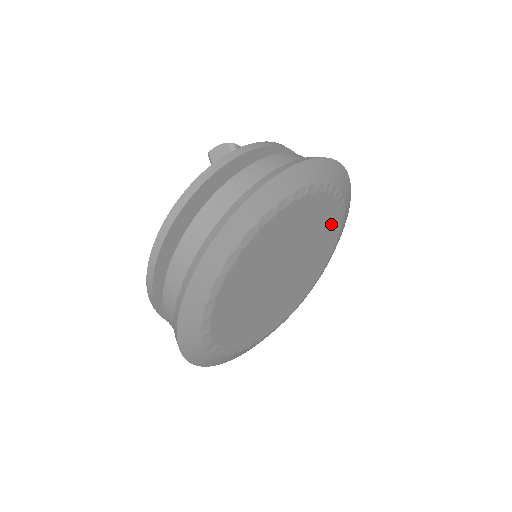
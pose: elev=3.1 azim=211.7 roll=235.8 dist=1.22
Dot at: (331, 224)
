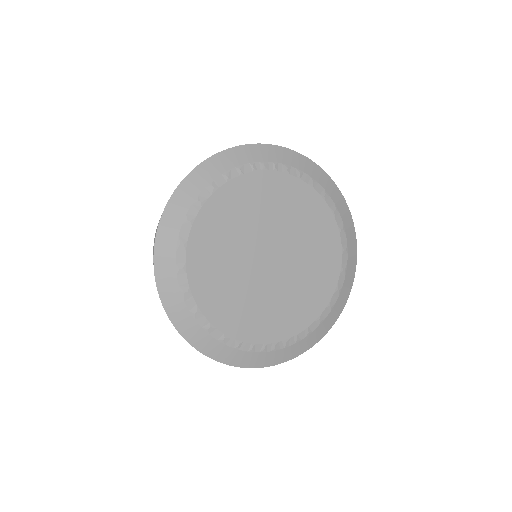
Dot at: (300, 196)
